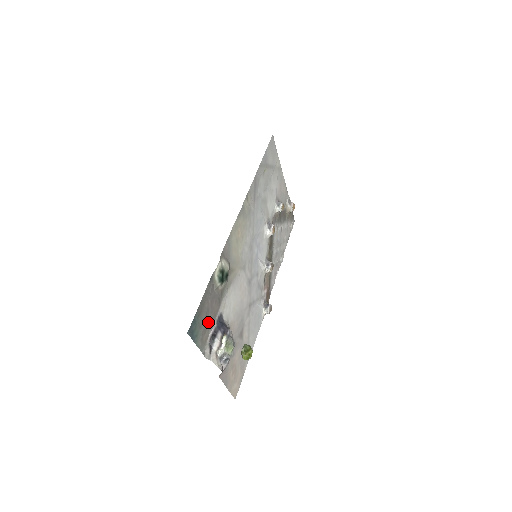
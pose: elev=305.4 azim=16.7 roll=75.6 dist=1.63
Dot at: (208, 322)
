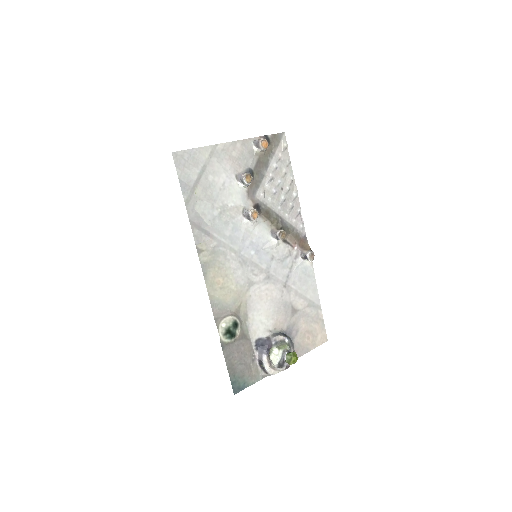
Dot at: (248, 362)
